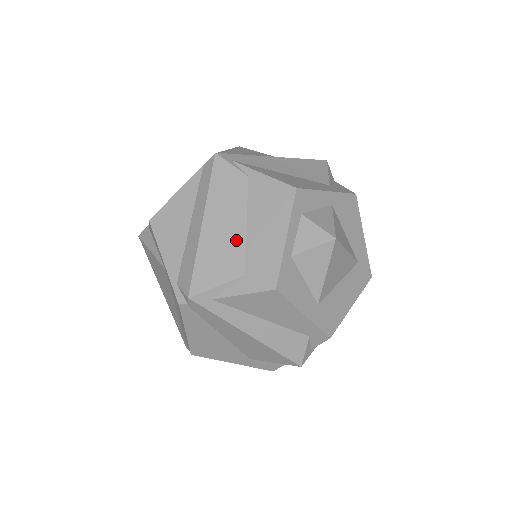
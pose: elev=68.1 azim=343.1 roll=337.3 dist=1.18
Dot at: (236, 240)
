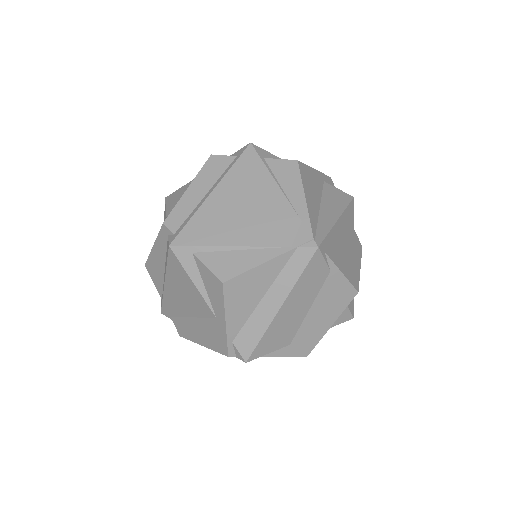
Dot at: (297, 321)
